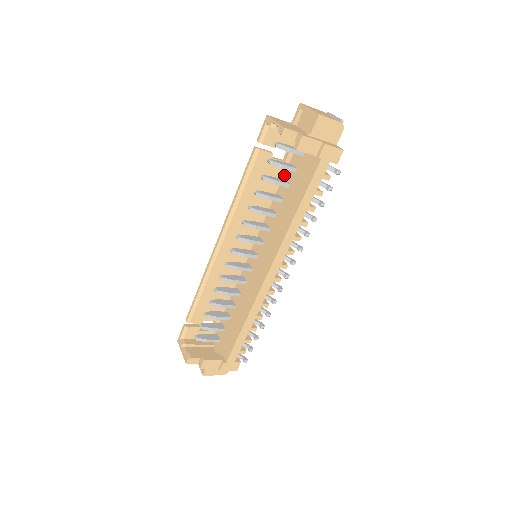
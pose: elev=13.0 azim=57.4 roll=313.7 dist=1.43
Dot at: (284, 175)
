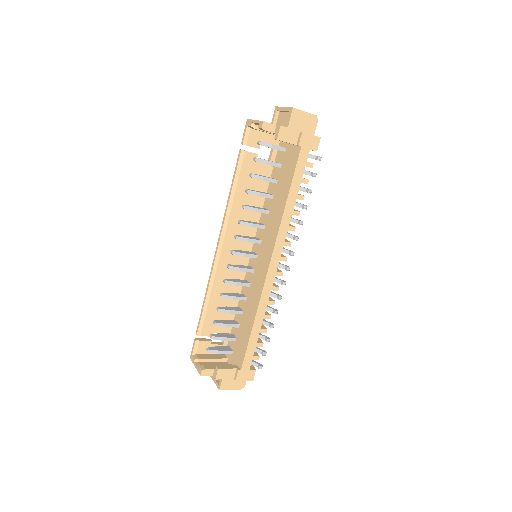
Dot at: (271, 175)
